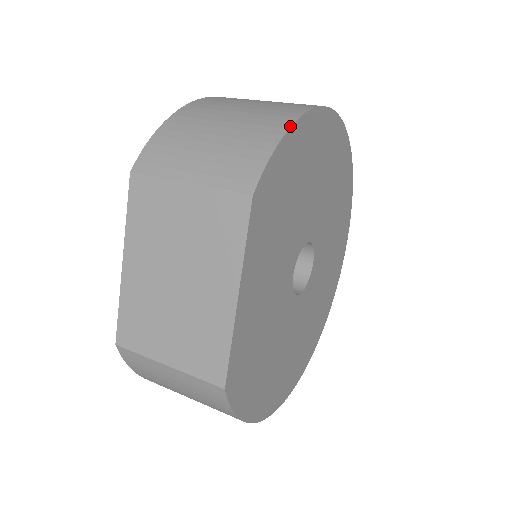
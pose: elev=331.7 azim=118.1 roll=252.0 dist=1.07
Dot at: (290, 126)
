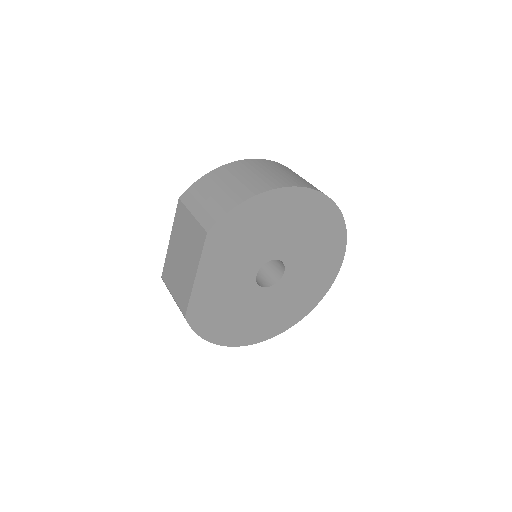
Dot at: (246, 200)
